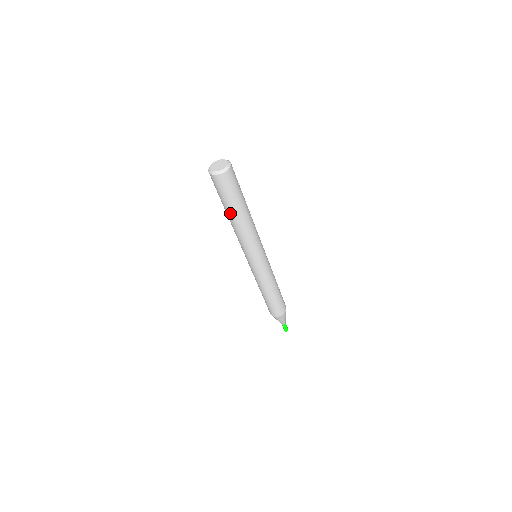
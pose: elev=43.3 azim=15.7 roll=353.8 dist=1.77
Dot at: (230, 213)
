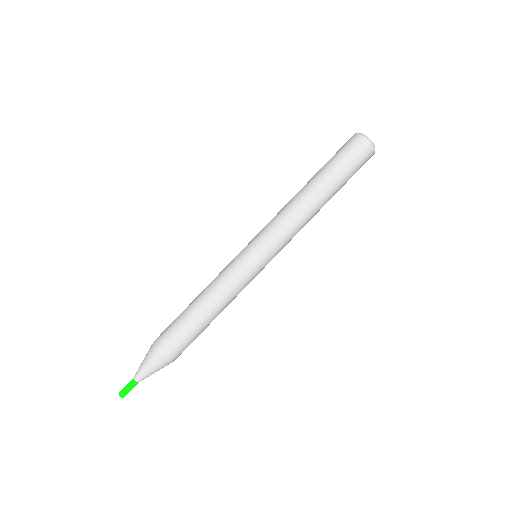
Dot at: (318, 178)
